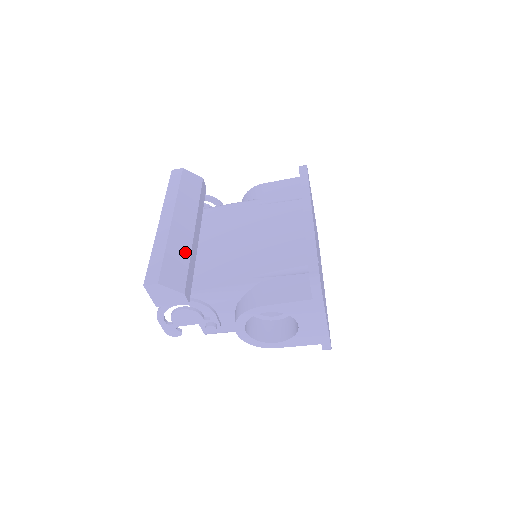
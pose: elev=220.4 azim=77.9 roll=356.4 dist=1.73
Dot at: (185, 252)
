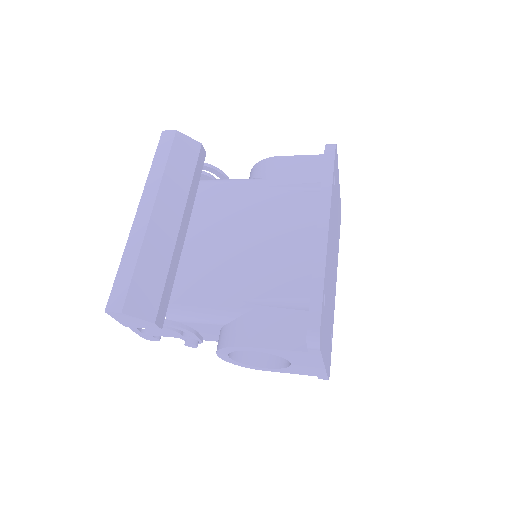
Dot at: (163, 261)
